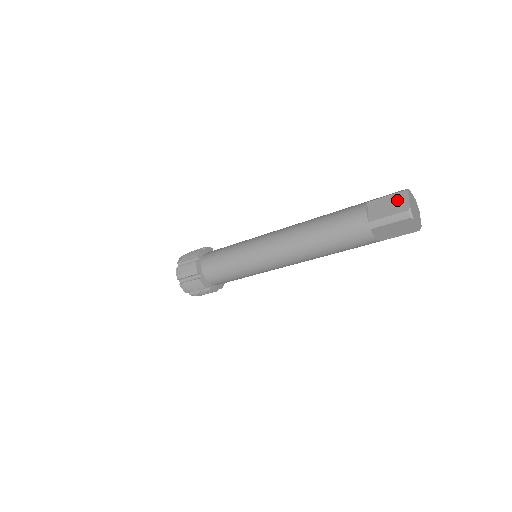
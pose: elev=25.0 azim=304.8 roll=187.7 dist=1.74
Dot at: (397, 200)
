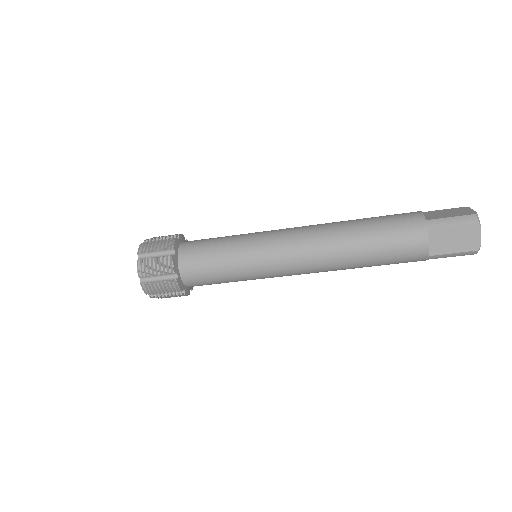
Dot at: (458, 210)
